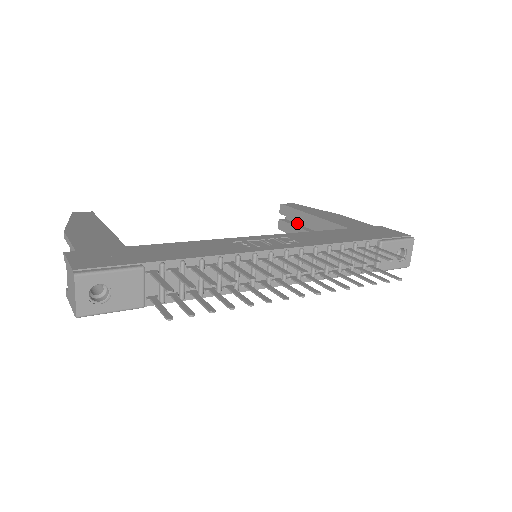
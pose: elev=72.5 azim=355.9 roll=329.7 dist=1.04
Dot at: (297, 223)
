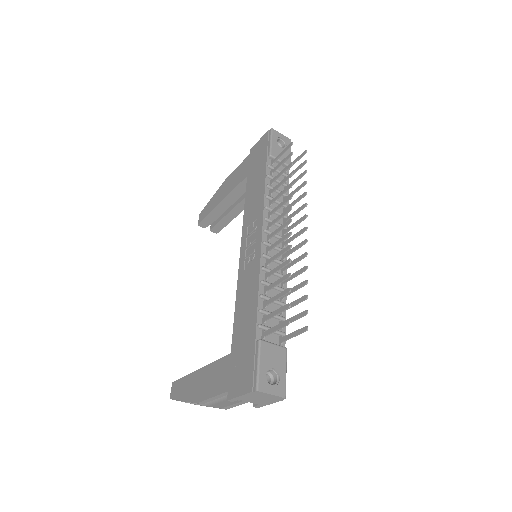
Dot at: (219, 216)
